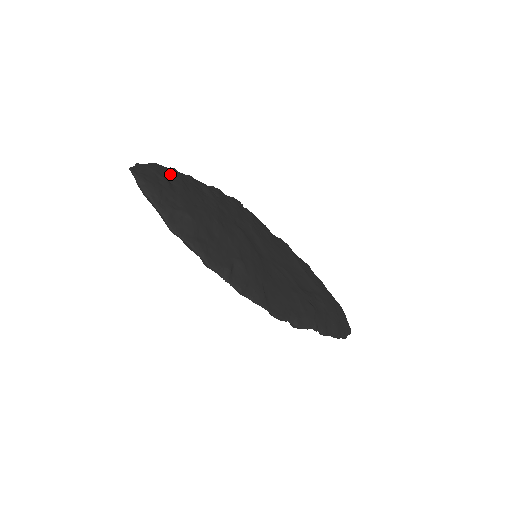
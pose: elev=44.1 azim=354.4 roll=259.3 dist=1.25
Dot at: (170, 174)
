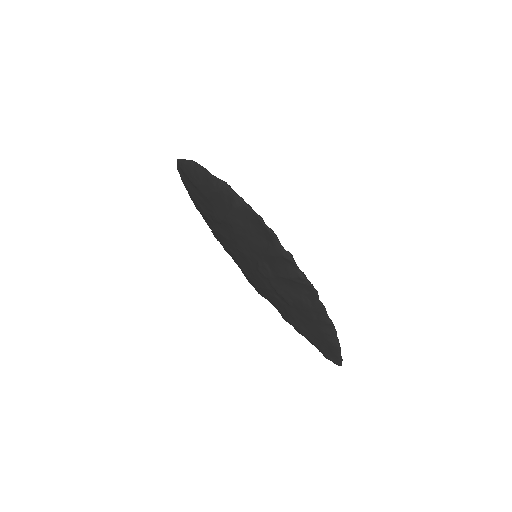
Dot at: occluded
